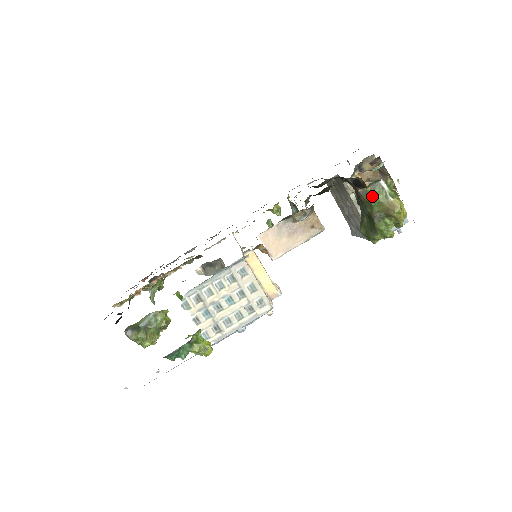
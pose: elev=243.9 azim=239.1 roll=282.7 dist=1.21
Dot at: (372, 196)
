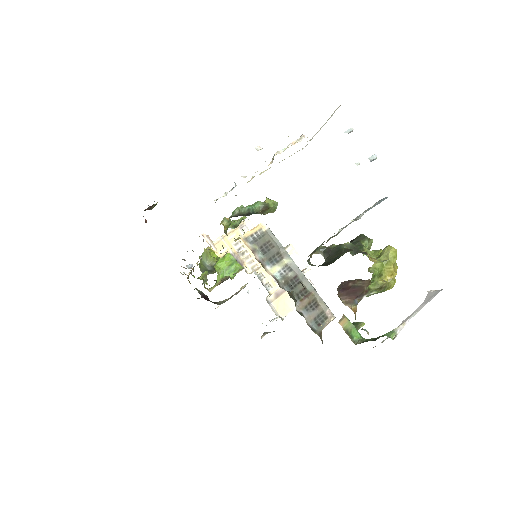
Dot at: occluded
